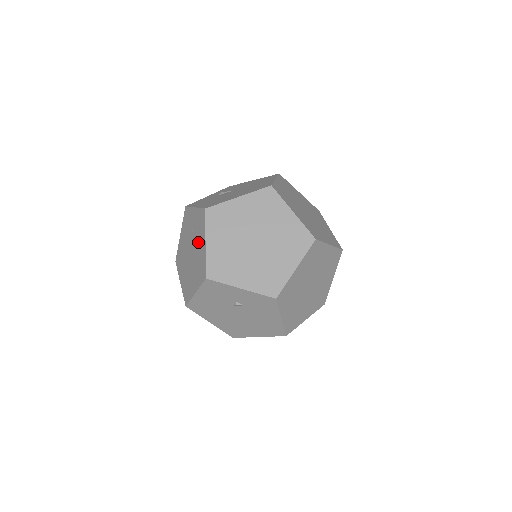
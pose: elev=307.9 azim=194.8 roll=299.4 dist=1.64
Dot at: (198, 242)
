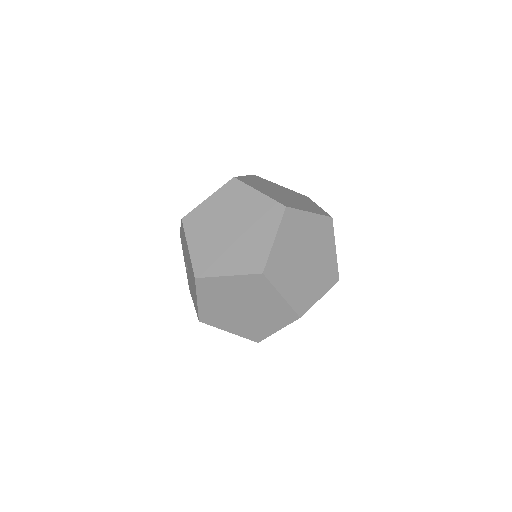
Dot at: occluded
